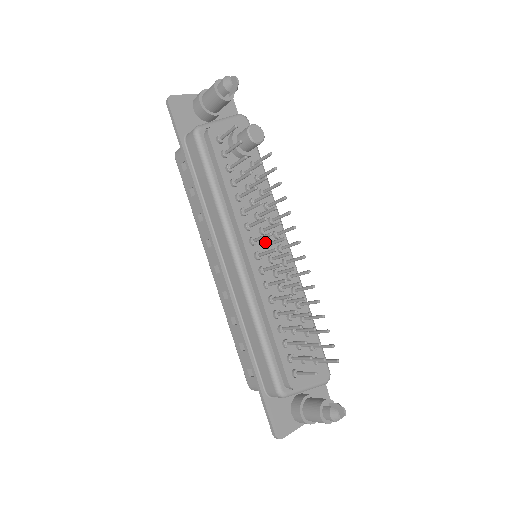
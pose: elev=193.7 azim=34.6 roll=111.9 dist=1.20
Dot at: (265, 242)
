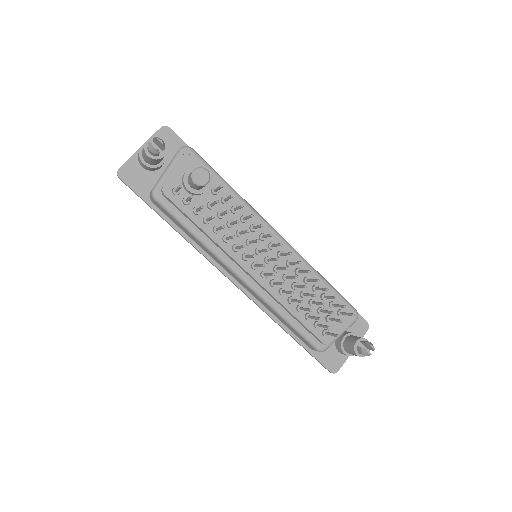
Dot at: (255, 251)
